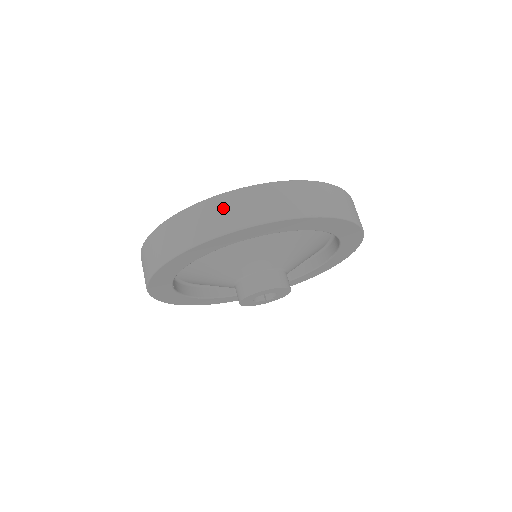
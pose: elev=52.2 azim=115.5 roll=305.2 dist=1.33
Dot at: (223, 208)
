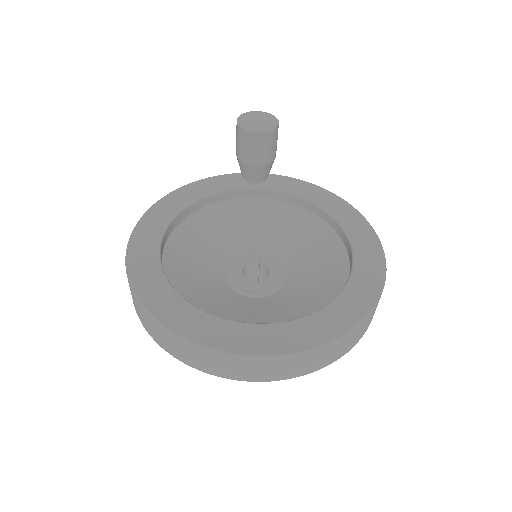
Dot at: (285, 365)
